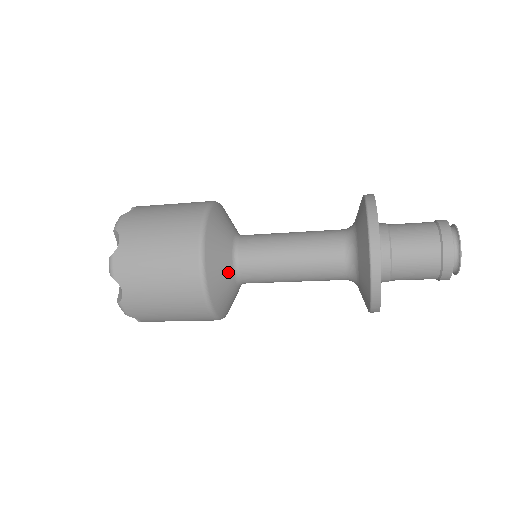
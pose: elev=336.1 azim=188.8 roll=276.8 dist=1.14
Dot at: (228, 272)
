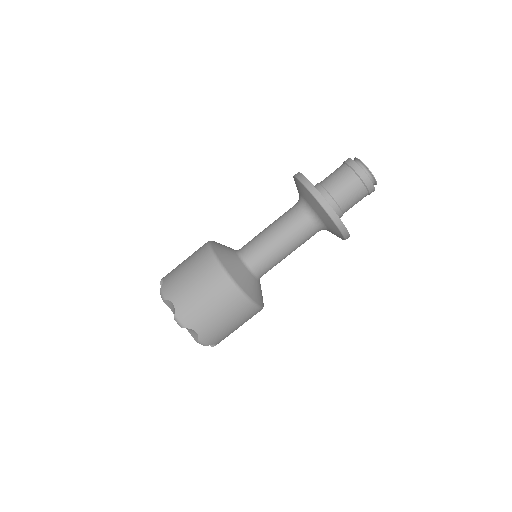
Dot at: (249, 276)
